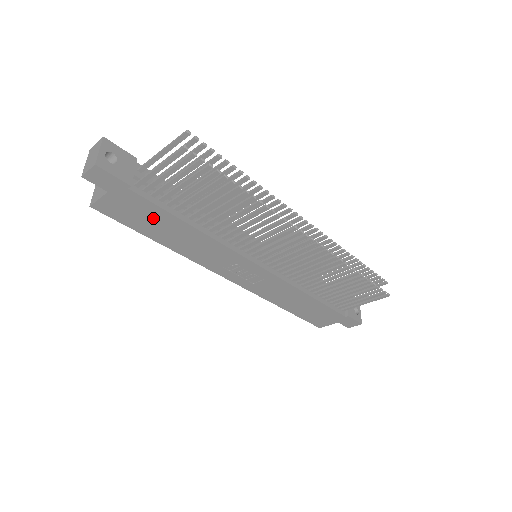
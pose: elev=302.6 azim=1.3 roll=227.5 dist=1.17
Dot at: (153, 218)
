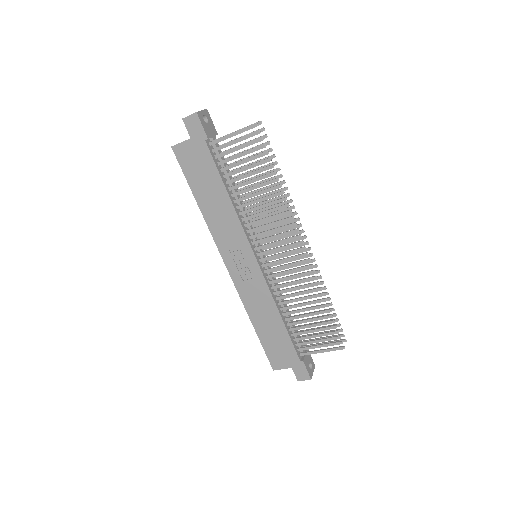
Dot at: (206, 175)
